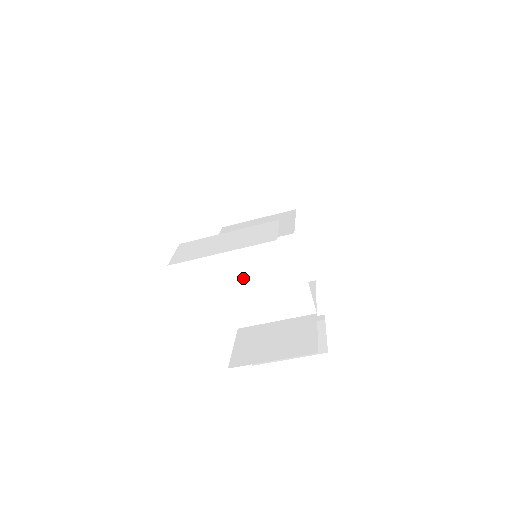
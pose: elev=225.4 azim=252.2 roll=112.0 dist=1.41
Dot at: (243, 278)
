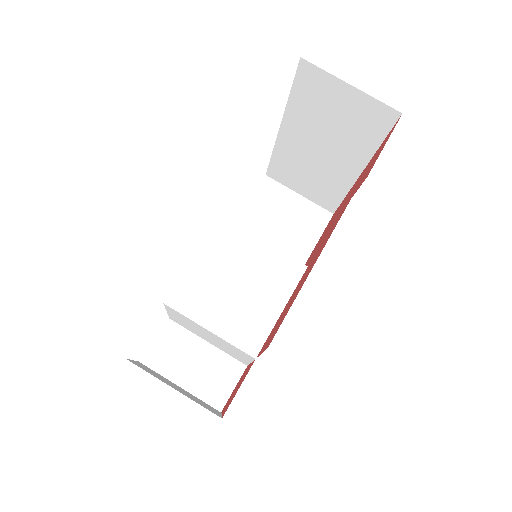
Dot at: (225, 262)
